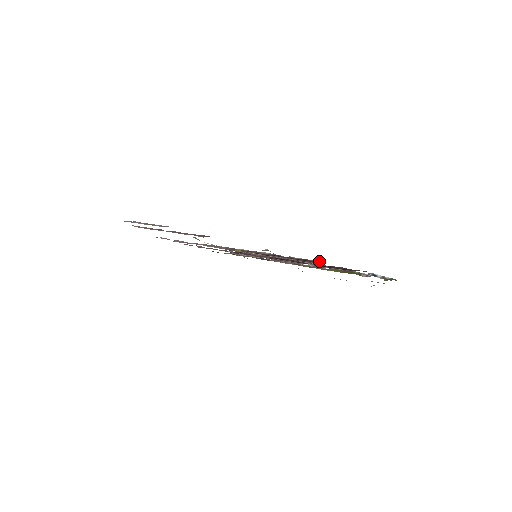
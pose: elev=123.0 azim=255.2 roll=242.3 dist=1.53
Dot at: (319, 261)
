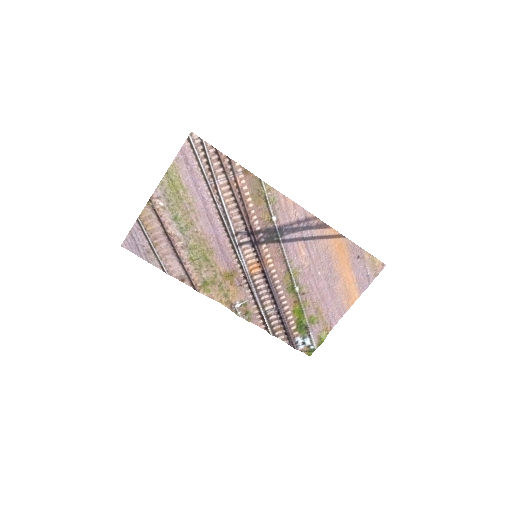
Dot at: (268, 329)
